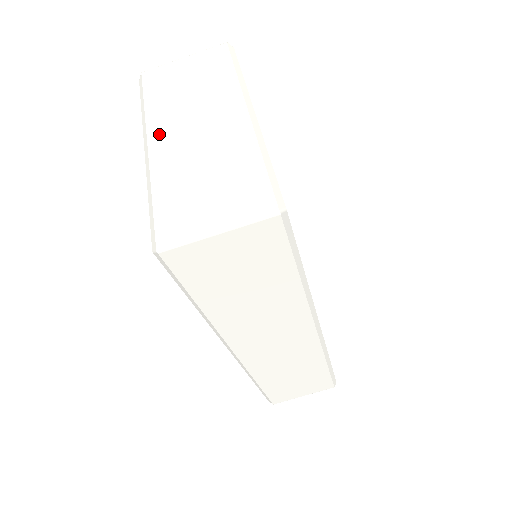
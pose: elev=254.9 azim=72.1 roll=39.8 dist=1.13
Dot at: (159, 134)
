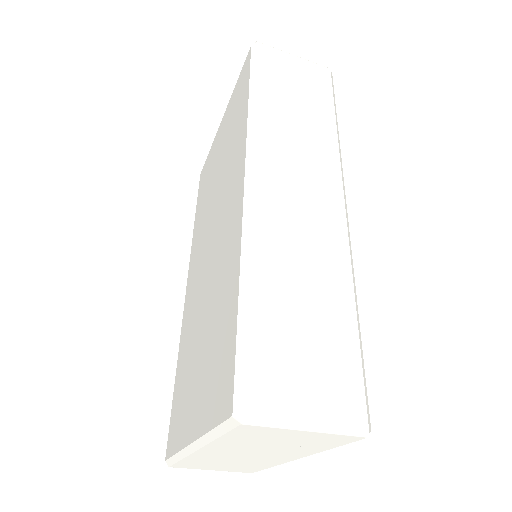
Dot at: (212, 451)
